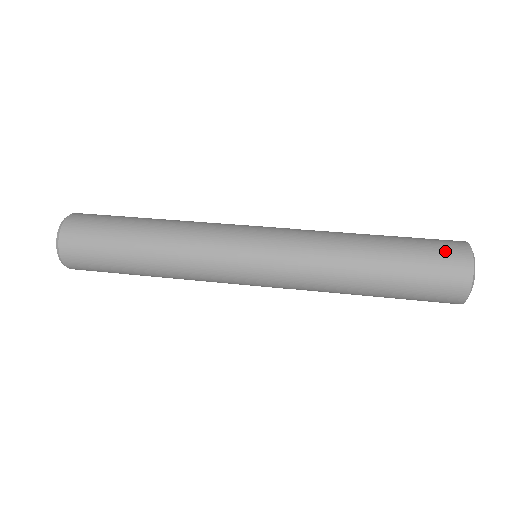
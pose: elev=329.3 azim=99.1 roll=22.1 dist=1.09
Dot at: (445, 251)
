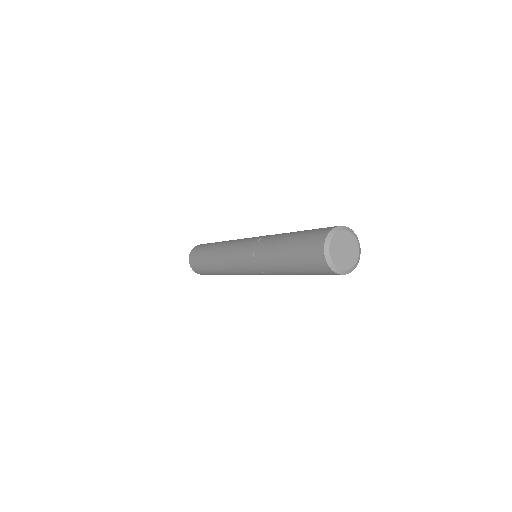
Dot at: occluded
